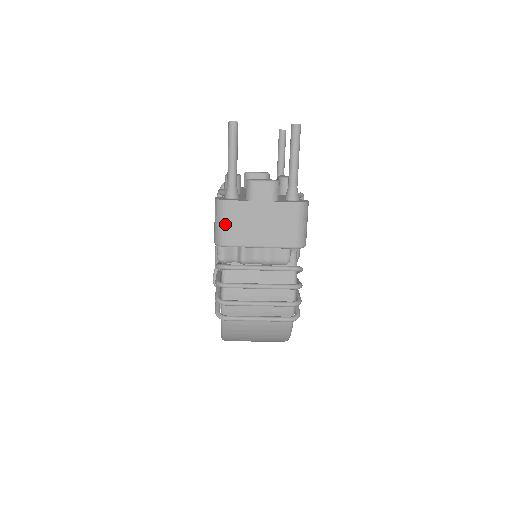
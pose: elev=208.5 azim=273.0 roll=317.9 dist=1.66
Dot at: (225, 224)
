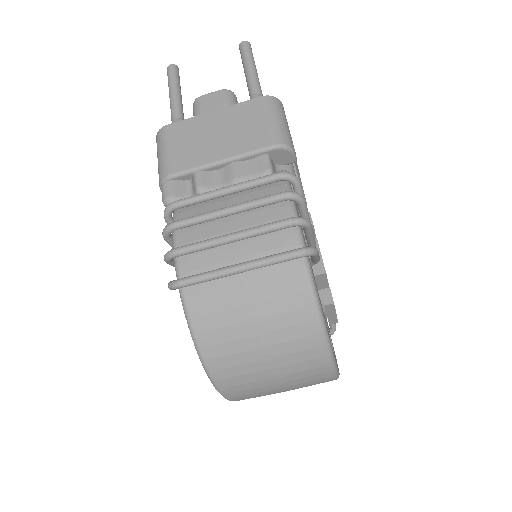
Dot at: (167, 151)
